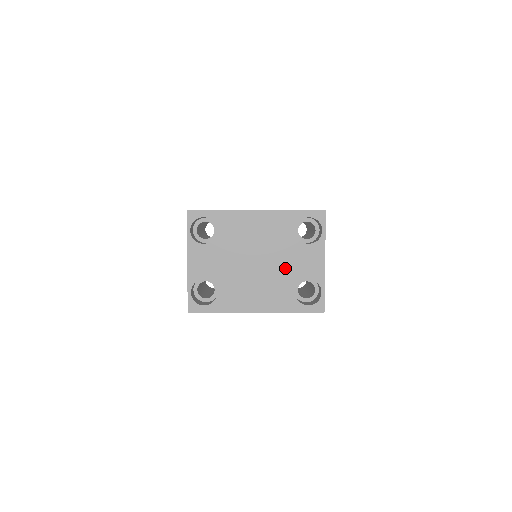
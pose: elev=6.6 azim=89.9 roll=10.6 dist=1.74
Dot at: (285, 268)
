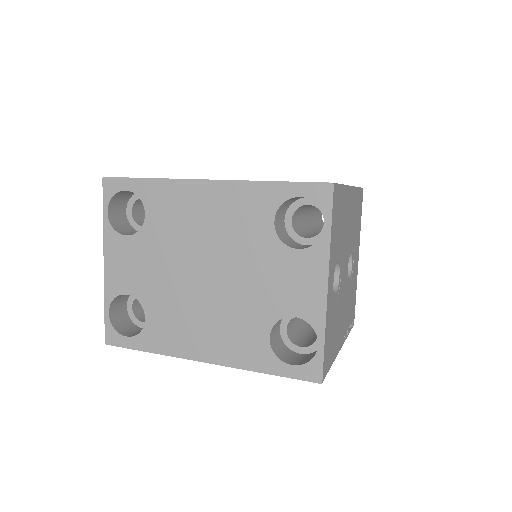
Dot at: (253, 290)
